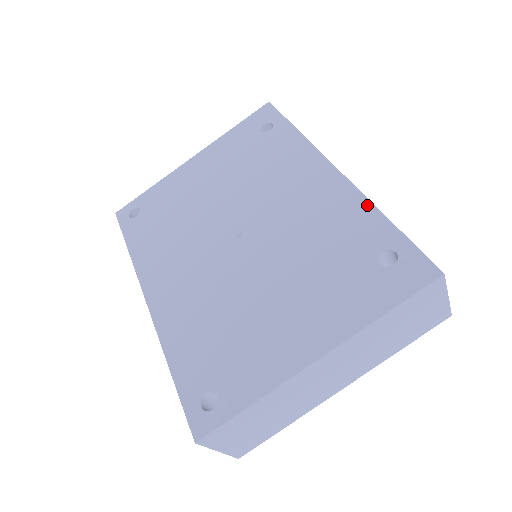
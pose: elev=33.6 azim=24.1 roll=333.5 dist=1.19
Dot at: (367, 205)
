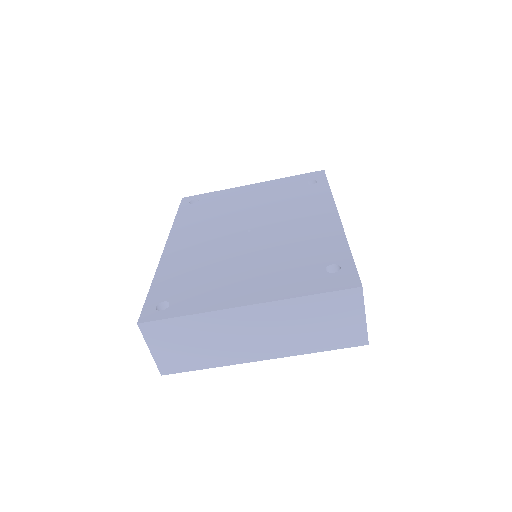
Dot at: (342, 238)
